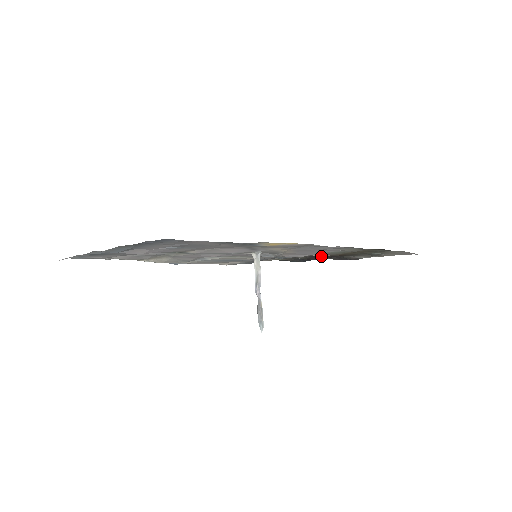
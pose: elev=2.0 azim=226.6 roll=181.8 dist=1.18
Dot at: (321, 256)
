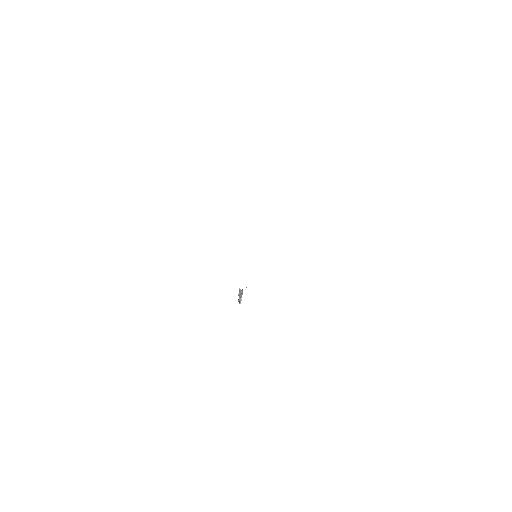
Dot at: occluded
